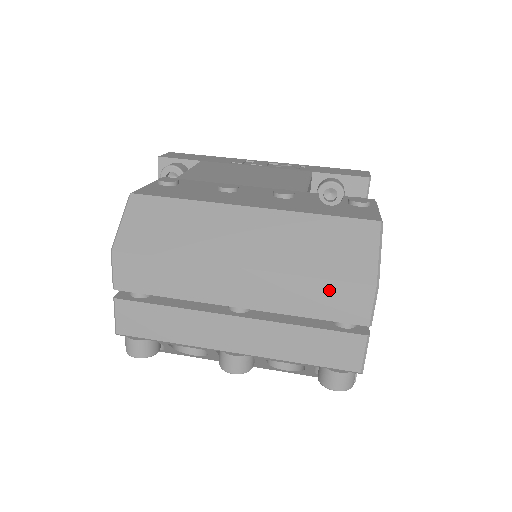
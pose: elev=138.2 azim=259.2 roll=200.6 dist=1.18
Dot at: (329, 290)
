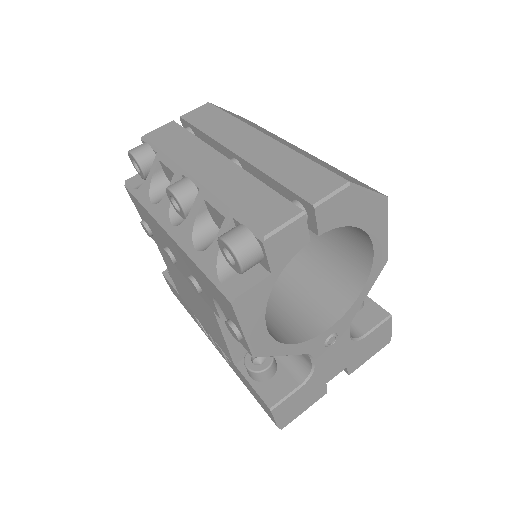
Dot at: (310, 169)
